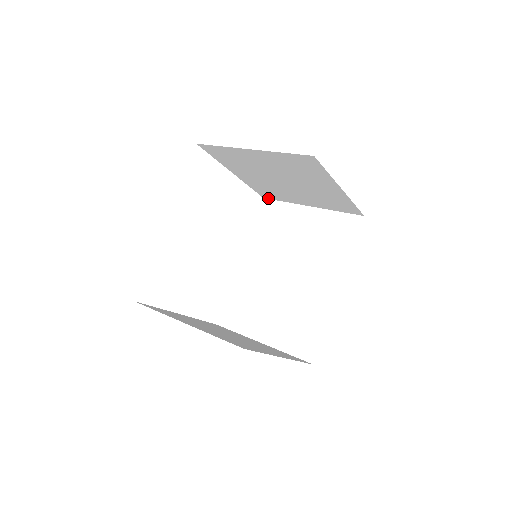
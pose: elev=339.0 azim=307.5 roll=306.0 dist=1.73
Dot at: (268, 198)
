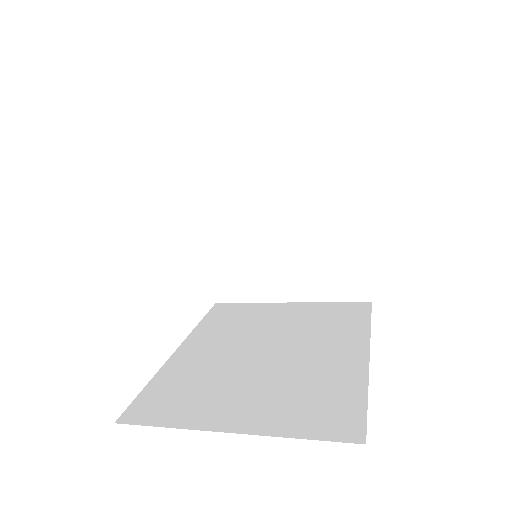
Dot at: (225, 300)
